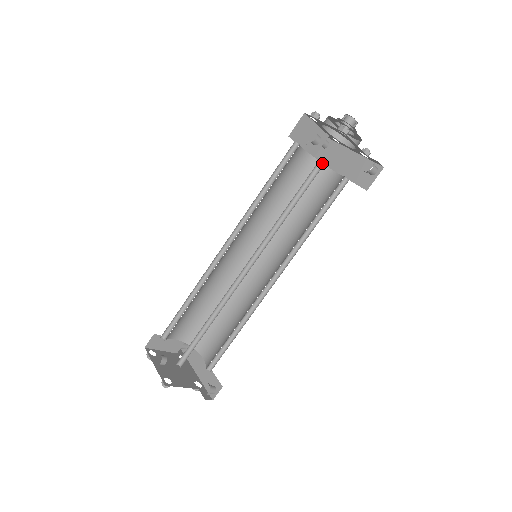
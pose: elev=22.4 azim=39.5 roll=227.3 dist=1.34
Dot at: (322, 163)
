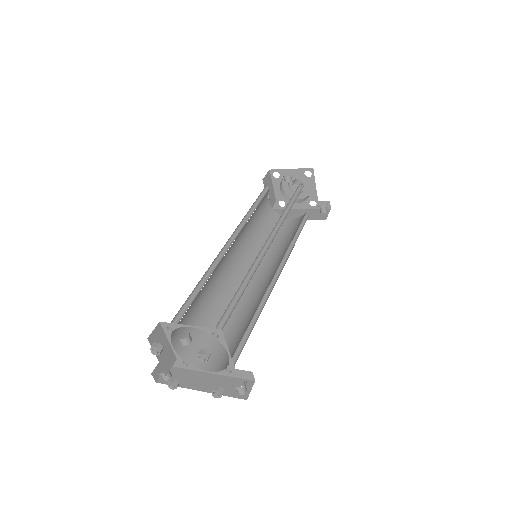
Dot at: (300, 187)
